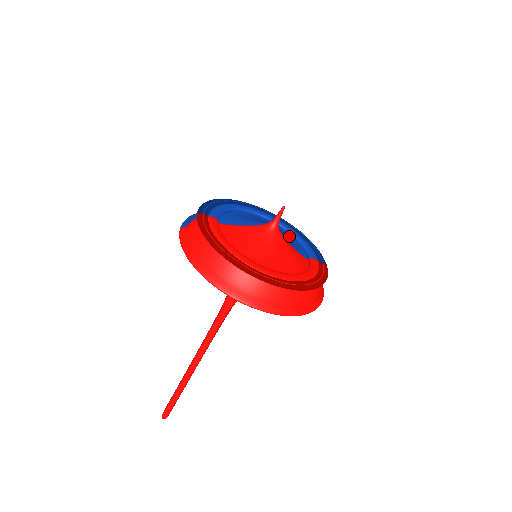
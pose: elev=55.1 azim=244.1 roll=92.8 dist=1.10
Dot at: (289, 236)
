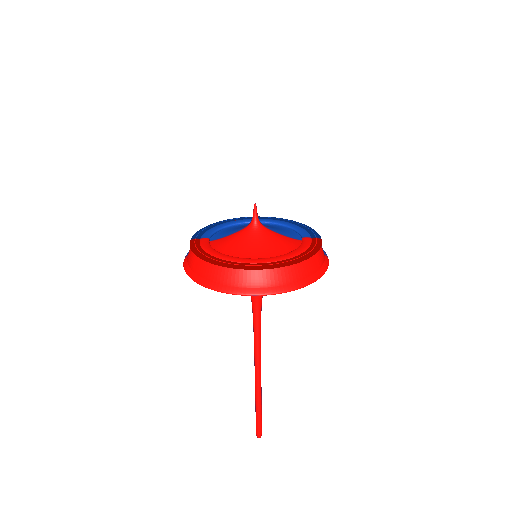
Dot at: (282, 228)
